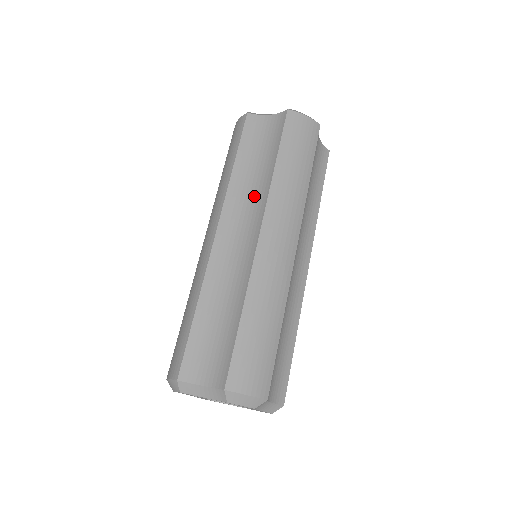
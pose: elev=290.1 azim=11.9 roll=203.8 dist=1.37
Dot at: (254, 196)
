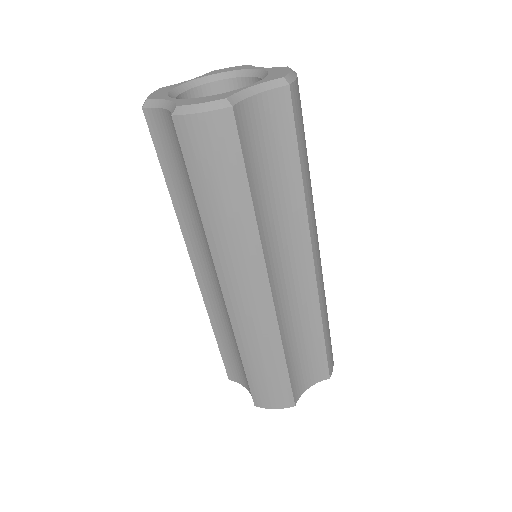
Dot at: (204, 237)
